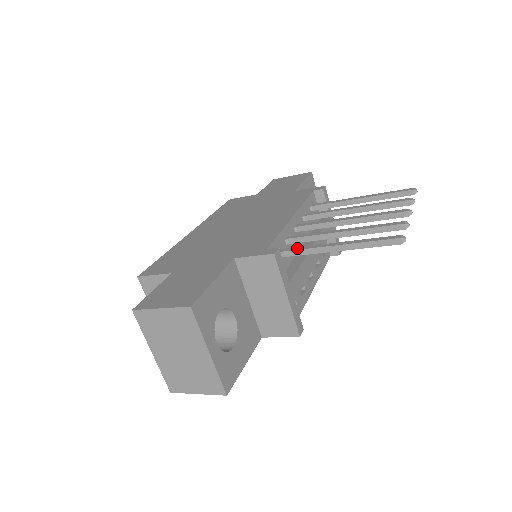
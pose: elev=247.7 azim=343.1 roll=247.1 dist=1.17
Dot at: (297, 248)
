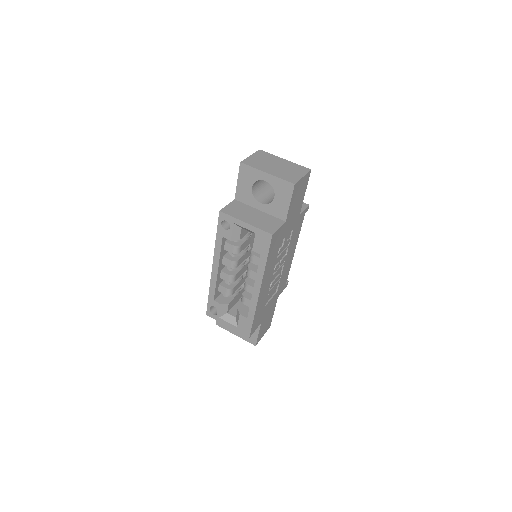
Dot at: occluded
